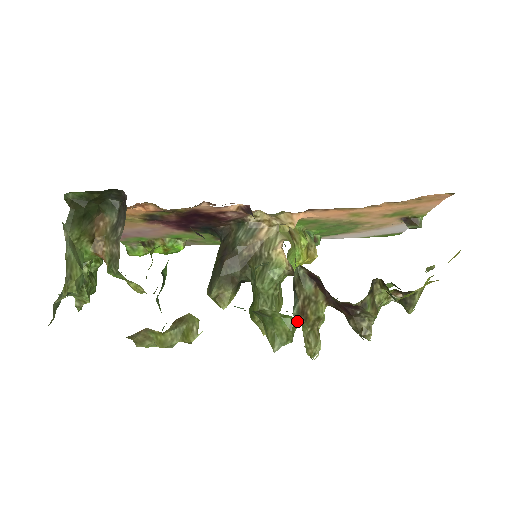
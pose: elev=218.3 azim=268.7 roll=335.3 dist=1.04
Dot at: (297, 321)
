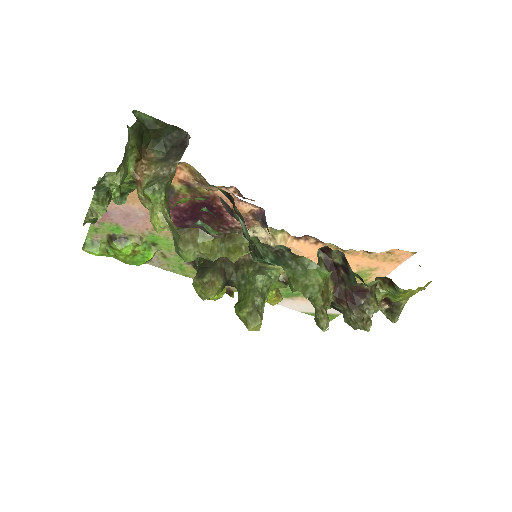
Dot at: (326, 280)
